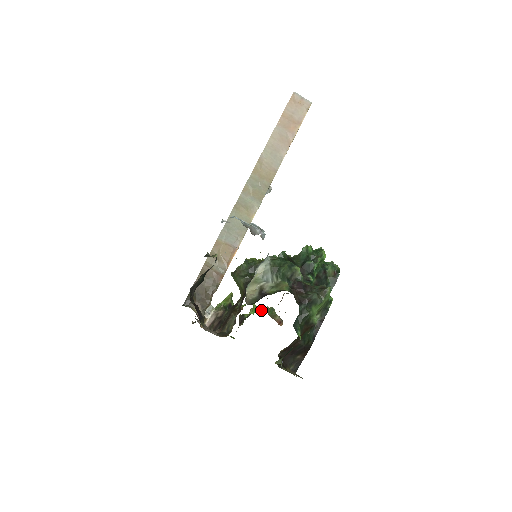
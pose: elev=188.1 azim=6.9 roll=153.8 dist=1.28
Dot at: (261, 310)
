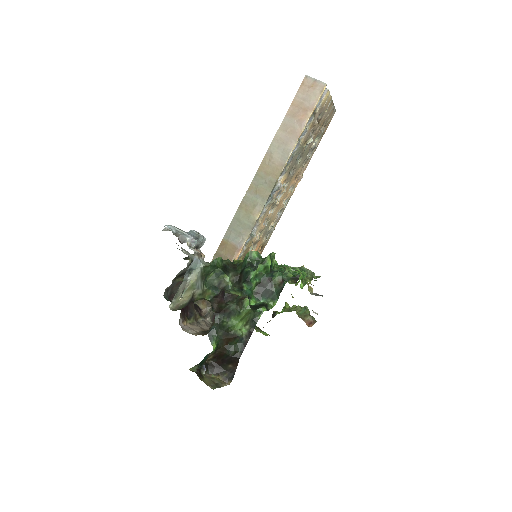
Dot at: (291, 309)
